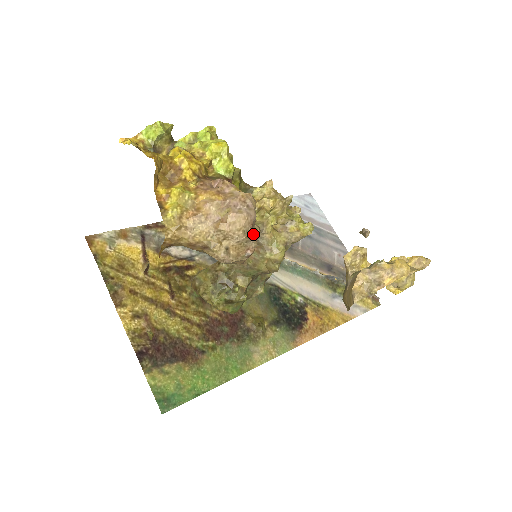
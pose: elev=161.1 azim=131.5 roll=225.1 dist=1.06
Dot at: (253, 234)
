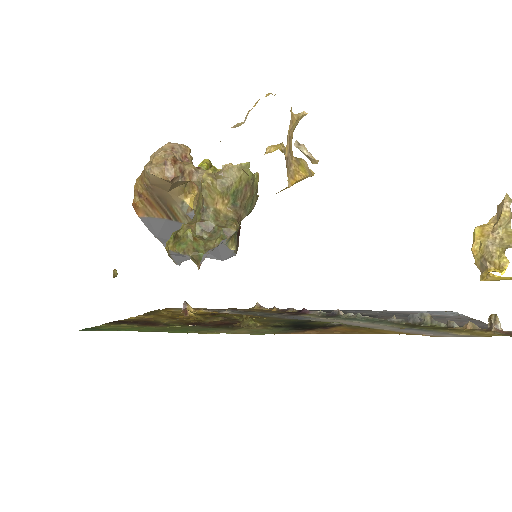
Dot at: (182, 163)
